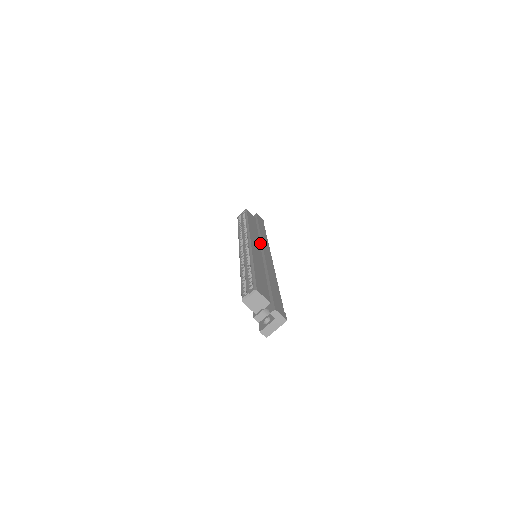
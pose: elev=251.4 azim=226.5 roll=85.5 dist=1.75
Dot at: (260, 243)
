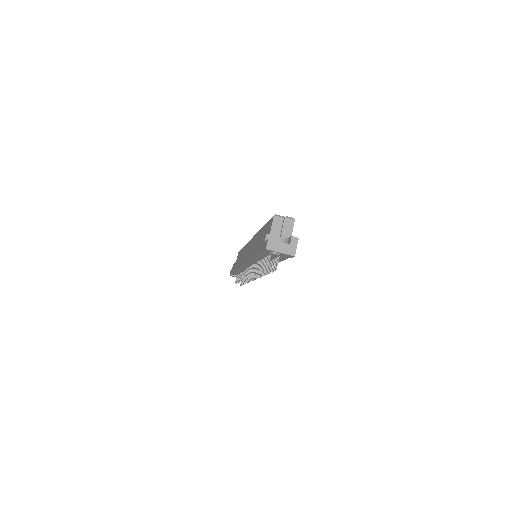
Dot at: occluded
